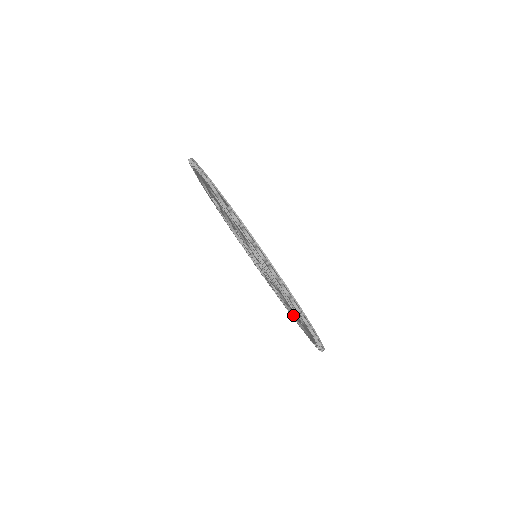
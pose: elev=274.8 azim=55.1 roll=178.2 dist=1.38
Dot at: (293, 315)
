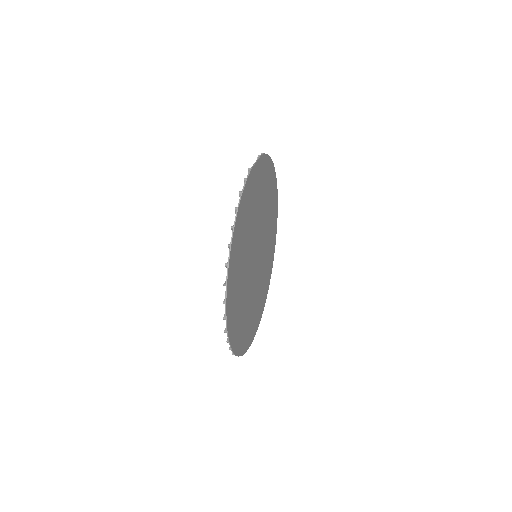
Dot at: occluded
